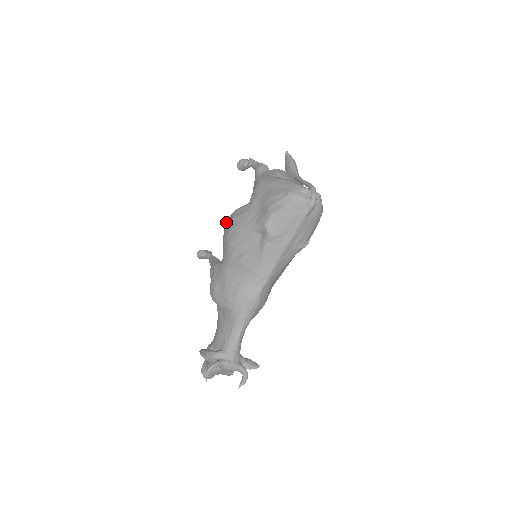
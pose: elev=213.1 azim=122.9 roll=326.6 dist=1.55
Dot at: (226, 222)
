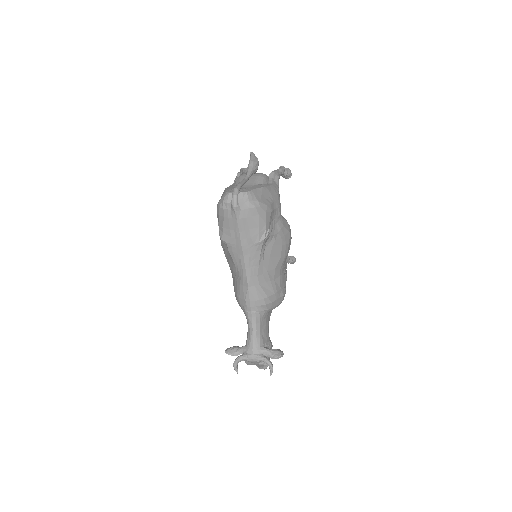
Dot at: occluded
